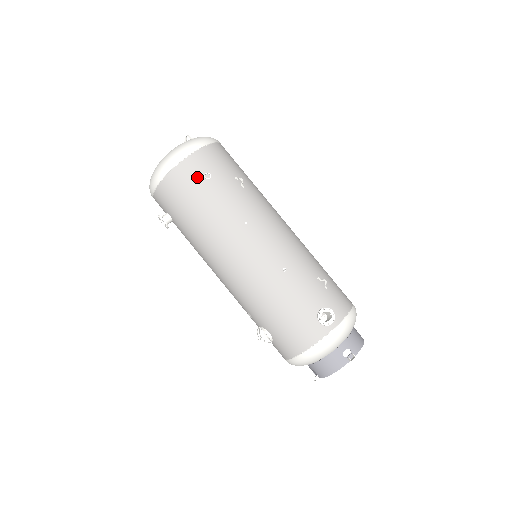
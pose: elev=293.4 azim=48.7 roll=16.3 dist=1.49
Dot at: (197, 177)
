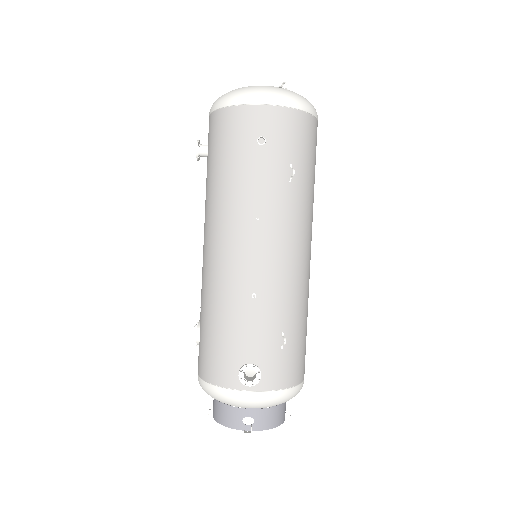
Dot at: (251, 133)
